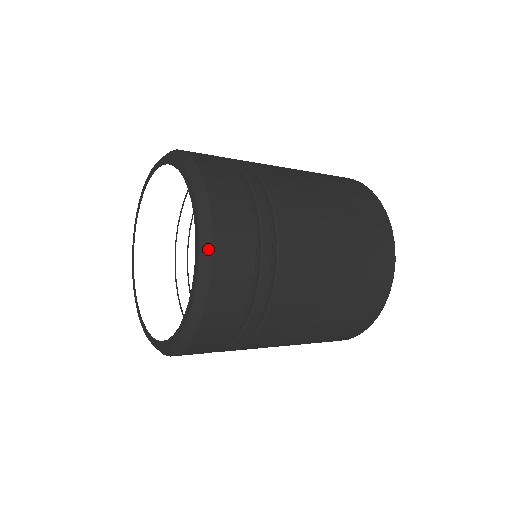
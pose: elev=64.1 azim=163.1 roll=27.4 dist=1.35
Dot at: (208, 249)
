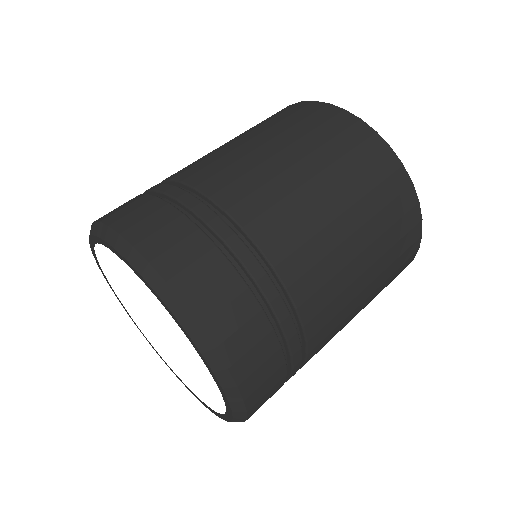
Dot at: (193, 324)
